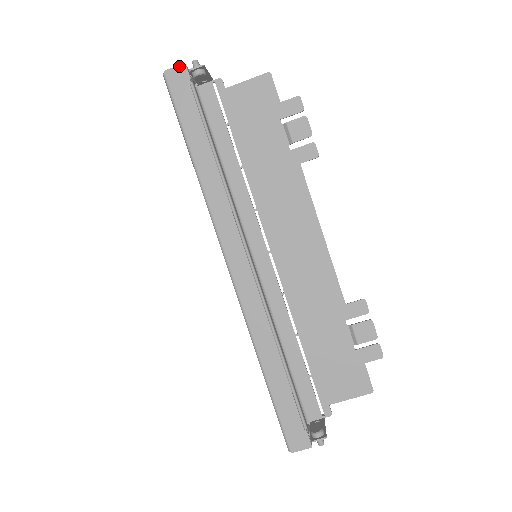
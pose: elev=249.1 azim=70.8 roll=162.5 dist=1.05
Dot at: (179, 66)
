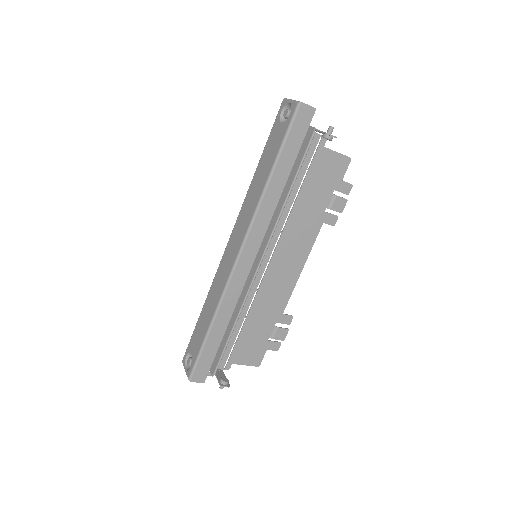
Dot at: (312, 107)
